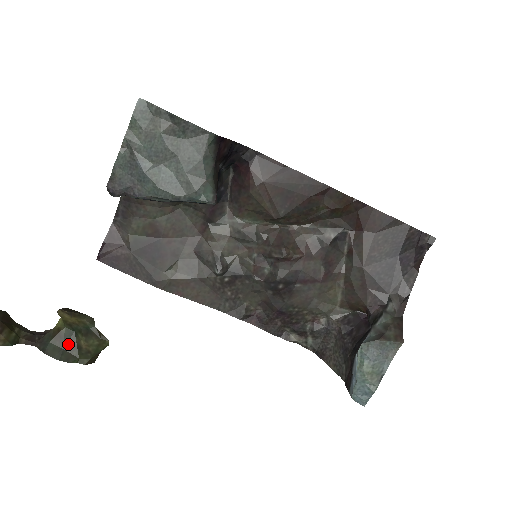
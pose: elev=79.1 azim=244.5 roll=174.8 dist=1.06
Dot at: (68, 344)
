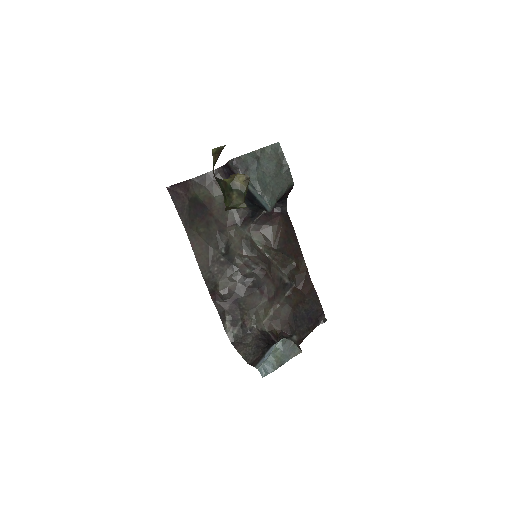
Dot at: (227, 191)
